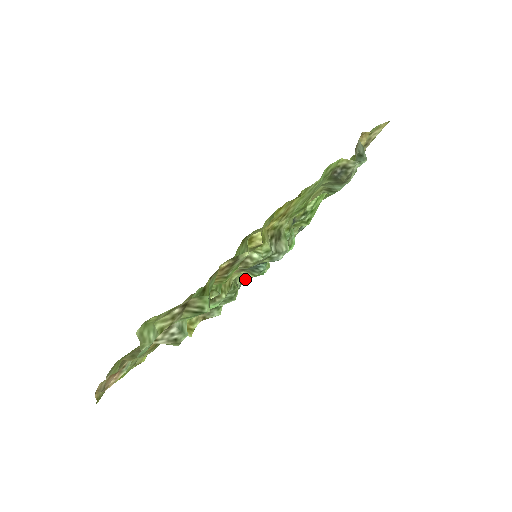
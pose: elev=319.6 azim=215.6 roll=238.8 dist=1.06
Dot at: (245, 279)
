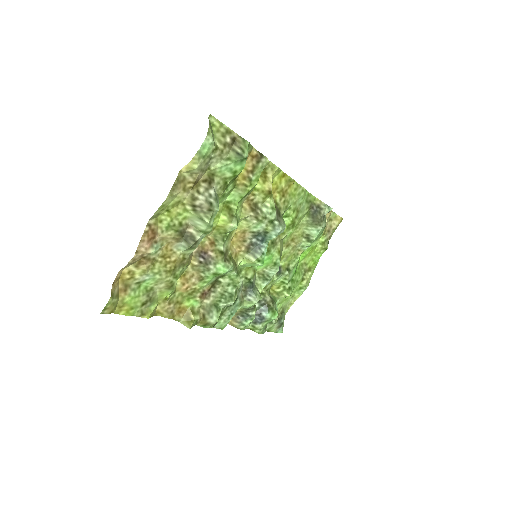
Dot at: (239, 308)
